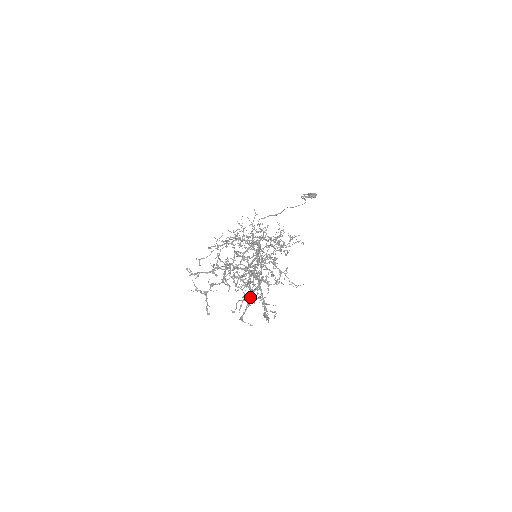
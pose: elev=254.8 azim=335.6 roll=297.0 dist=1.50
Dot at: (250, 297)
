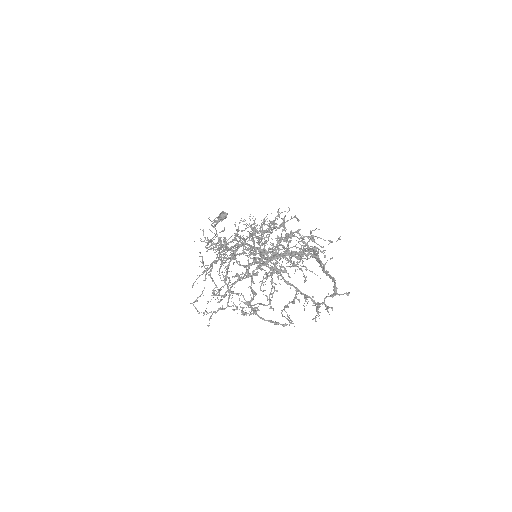
Dot at: occluded
